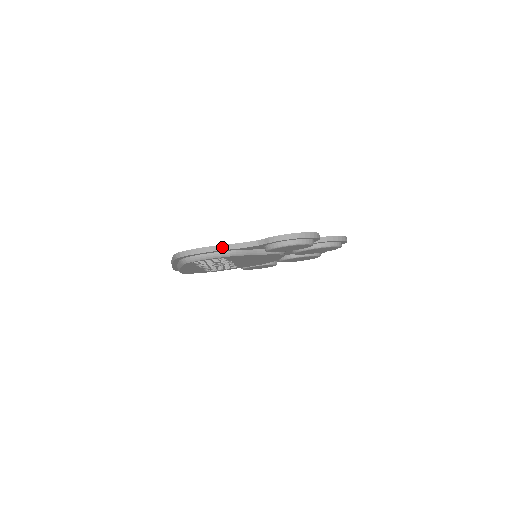
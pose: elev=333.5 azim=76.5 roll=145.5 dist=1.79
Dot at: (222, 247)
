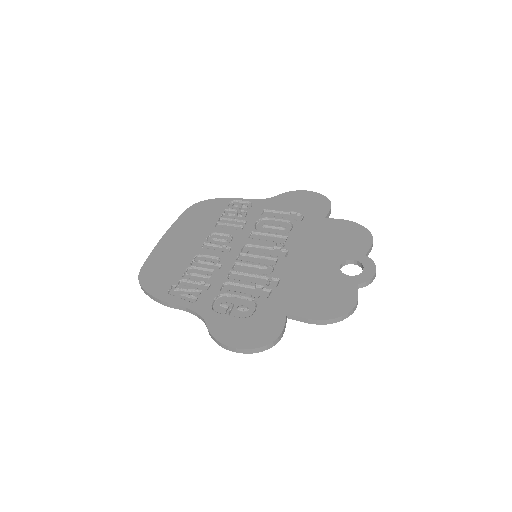
Dot at: (169, 305)
